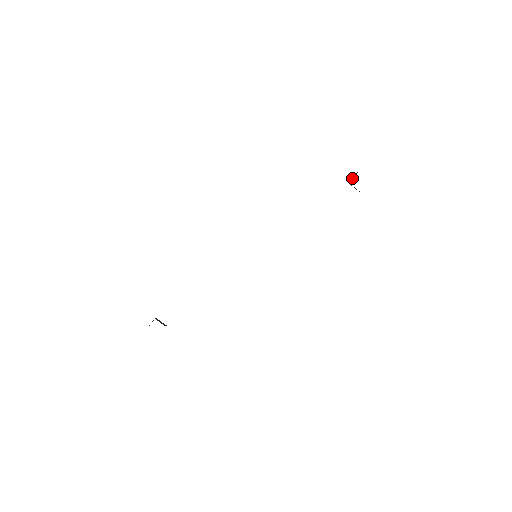
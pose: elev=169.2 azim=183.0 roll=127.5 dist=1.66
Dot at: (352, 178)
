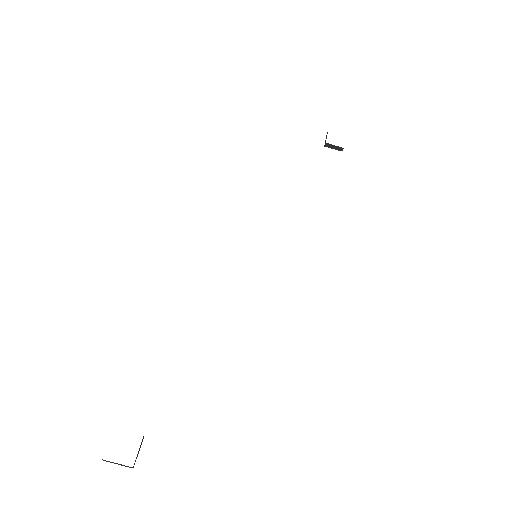
Dot at: occluded
